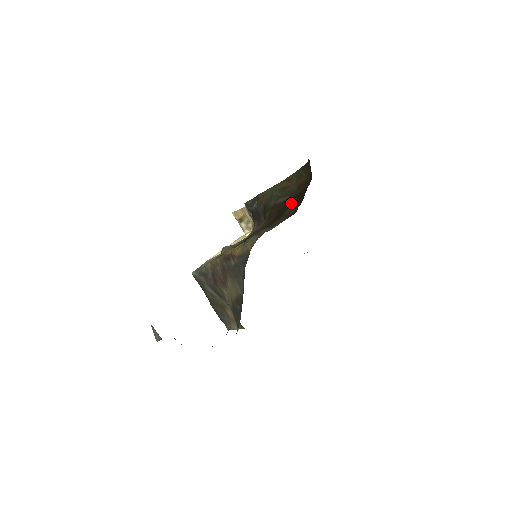
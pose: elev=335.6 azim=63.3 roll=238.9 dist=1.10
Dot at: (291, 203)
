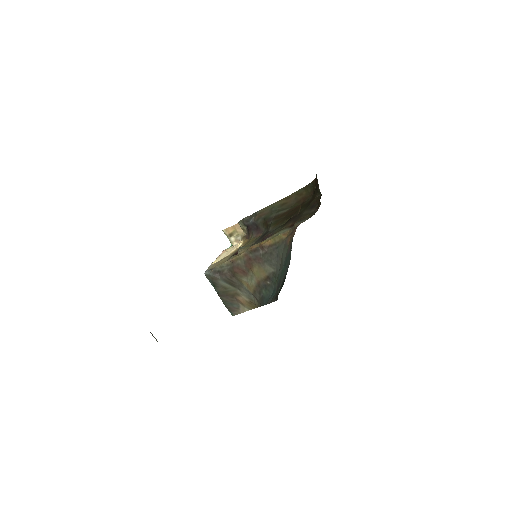
Dot at: (299, 210)
